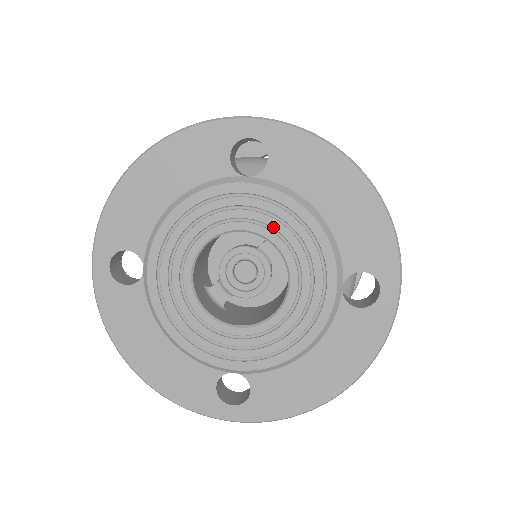
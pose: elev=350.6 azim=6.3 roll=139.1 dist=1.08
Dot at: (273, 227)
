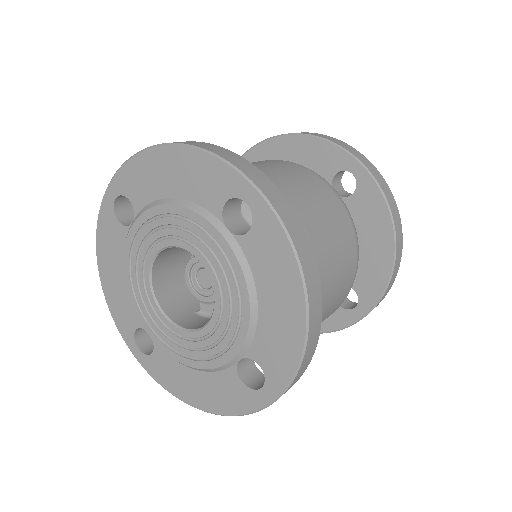
Dot at: (162, 236)
